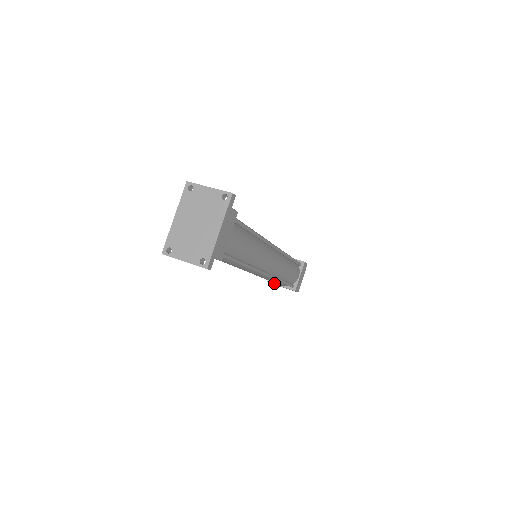
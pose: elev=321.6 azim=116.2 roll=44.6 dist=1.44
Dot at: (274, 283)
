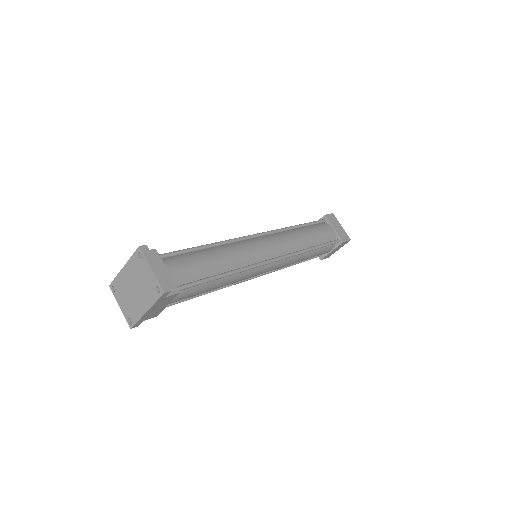
Dot at: occluded
